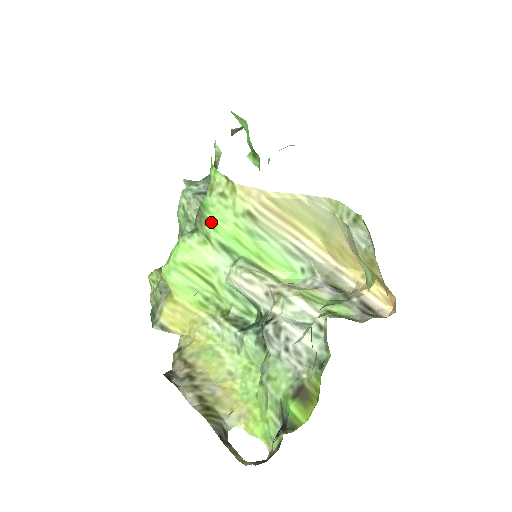
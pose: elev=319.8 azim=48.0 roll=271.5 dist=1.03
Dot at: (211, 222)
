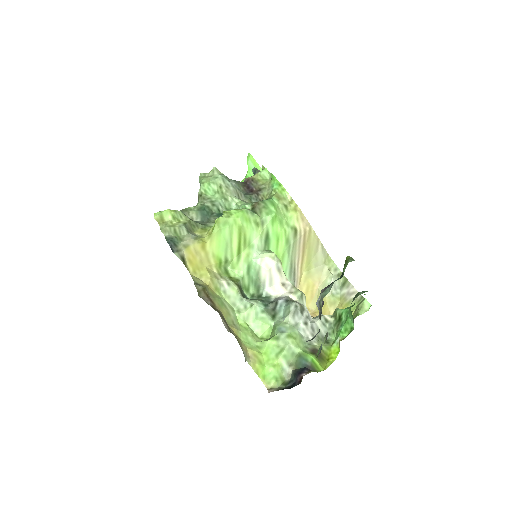
Dot at: (275, 216)
